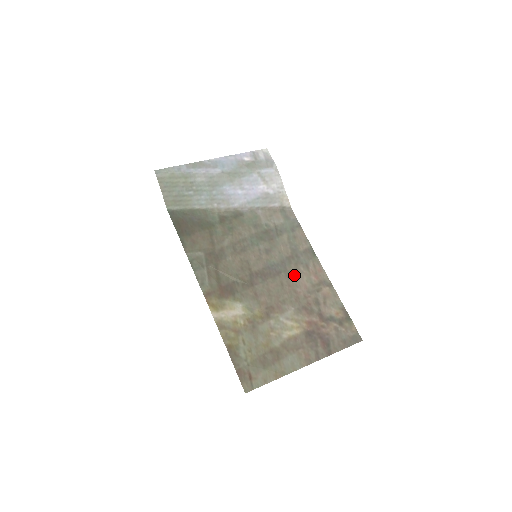
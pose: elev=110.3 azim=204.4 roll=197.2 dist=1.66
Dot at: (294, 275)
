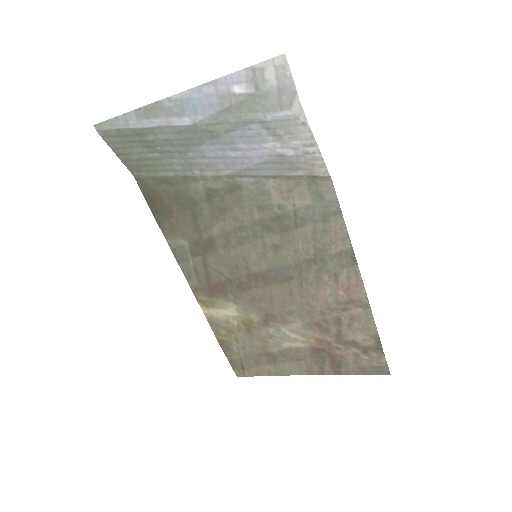
Dot at: (312, 285)
